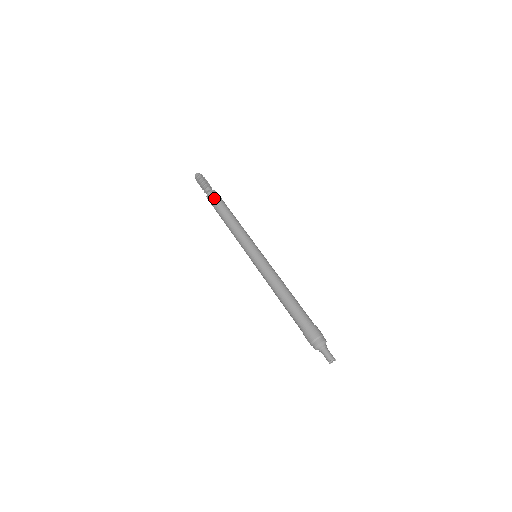
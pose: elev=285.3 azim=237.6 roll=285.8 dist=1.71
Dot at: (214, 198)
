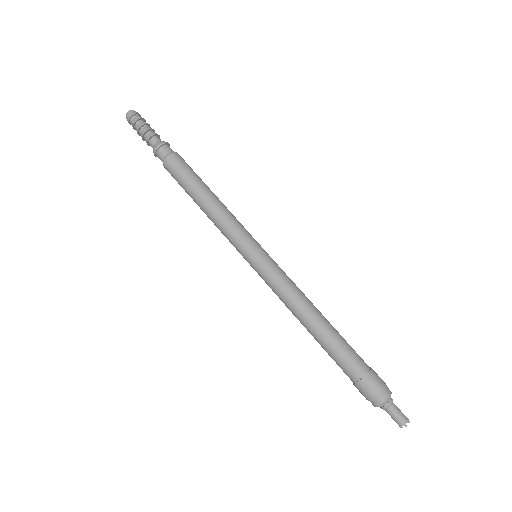
Dot at: (166, 159)
